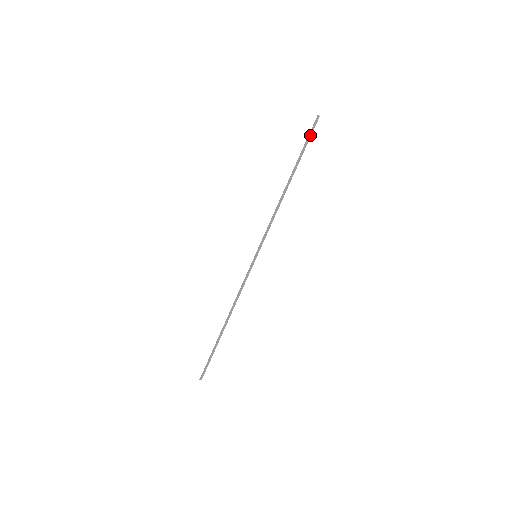
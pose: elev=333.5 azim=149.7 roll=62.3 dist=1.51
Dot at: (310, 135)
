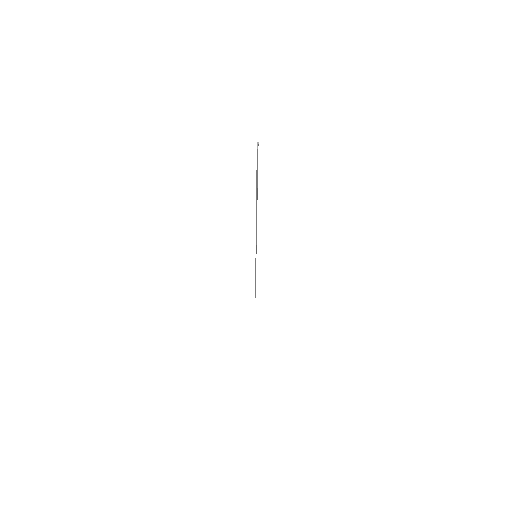
Dot at: (257, 170)
